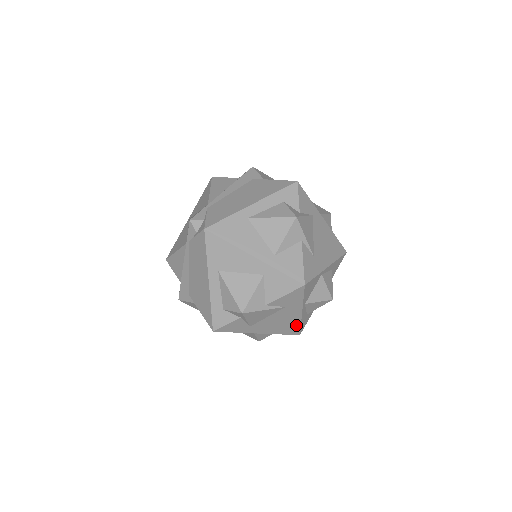
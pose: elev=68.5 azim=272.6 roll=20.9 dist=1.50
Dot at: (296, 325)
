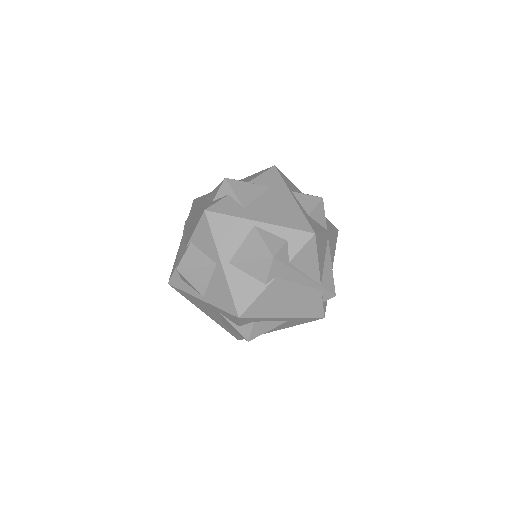
Dot at: (299, 216)
